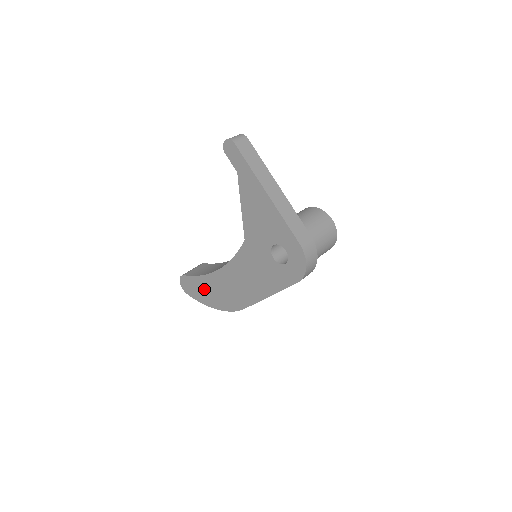
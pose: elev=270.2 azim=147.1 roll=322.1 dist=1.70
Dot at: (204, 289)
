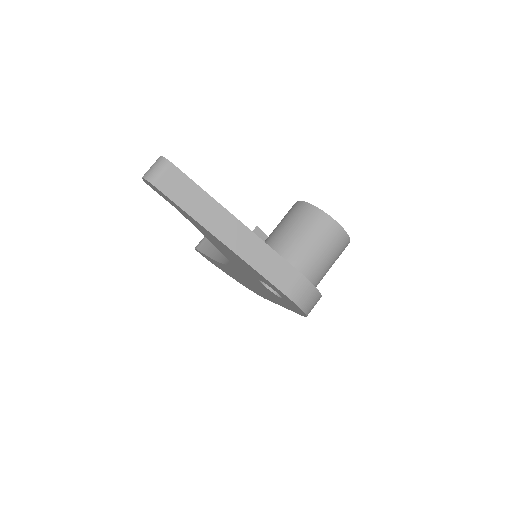
Dot at: (221, 267)
